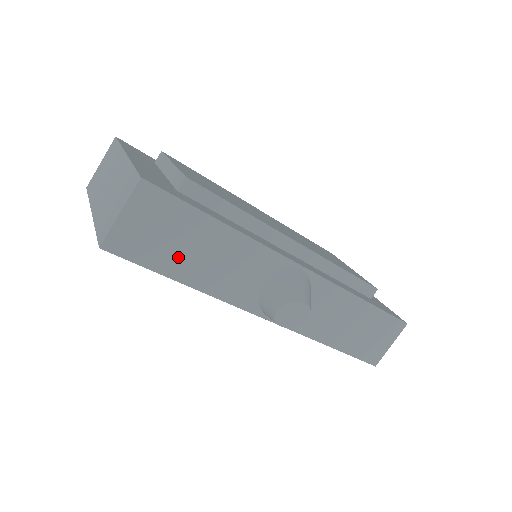
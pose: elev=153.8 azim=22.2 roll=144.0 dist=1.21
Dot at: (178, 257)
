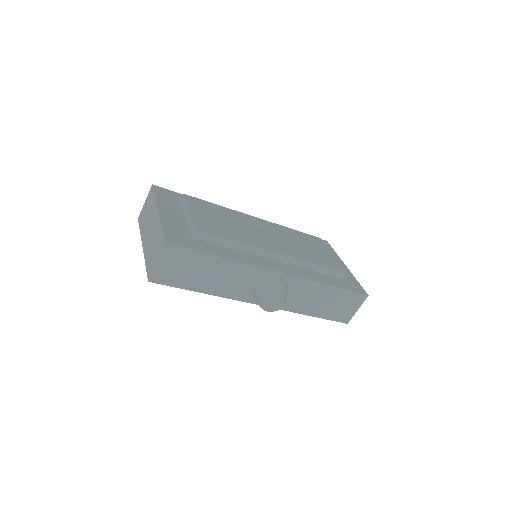
Dot at: (196, 279)
